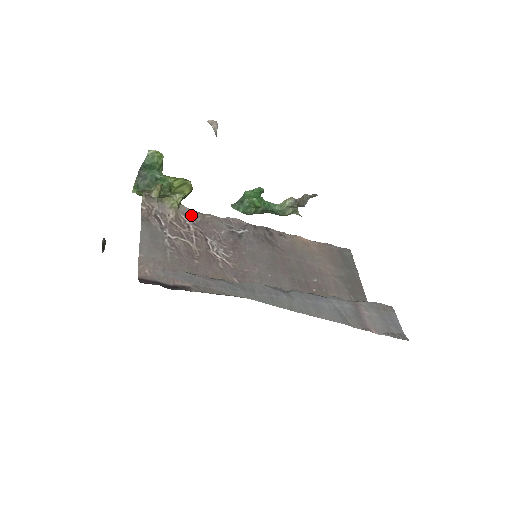
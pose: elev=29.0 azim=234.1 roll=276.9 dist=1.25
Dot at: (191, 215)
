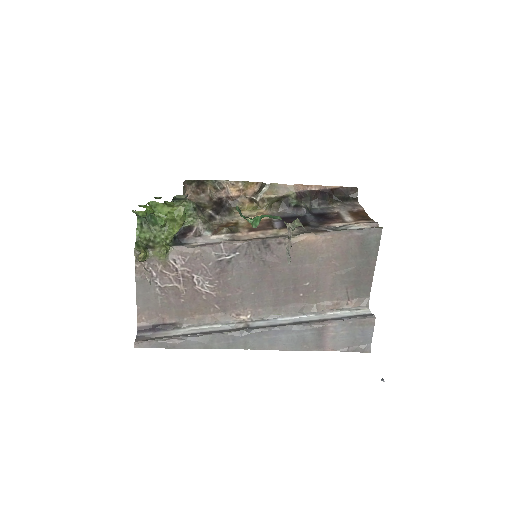
Dot at: (180, 256)
